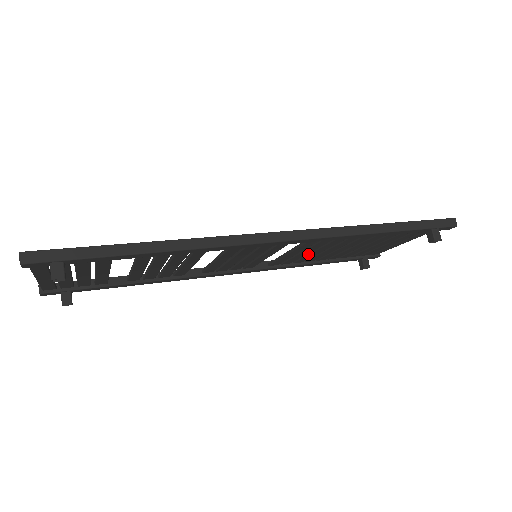
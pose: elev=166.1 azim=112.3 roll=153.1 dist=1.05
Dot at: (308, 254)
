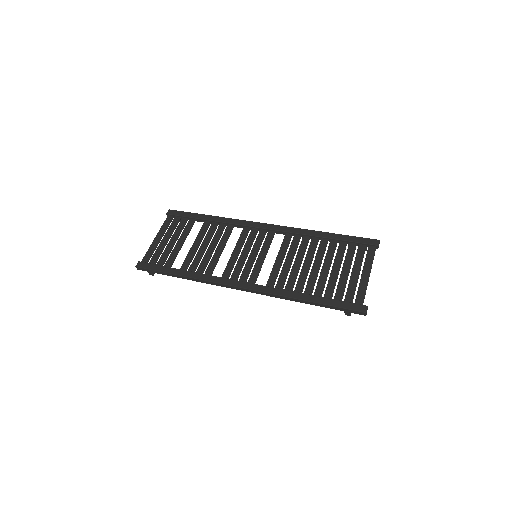
Dot at: (296, 255)
